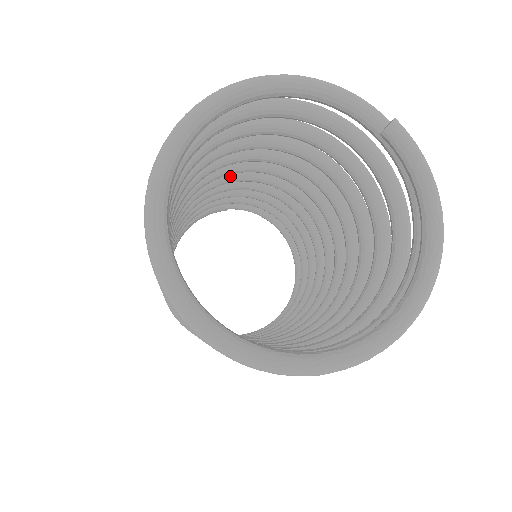
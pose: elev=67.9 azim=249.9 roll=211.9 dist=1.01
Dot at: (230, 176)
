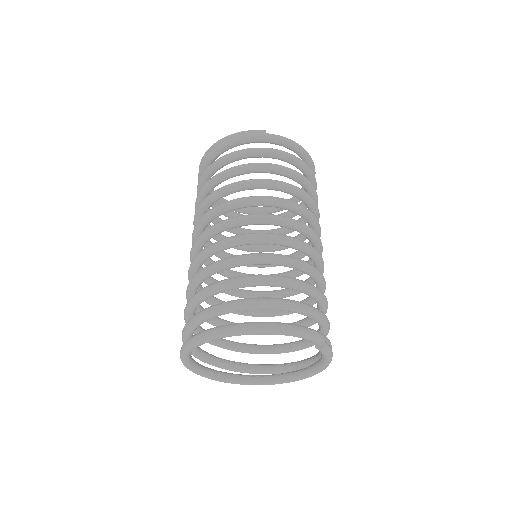
Dot at: (256, 206)
